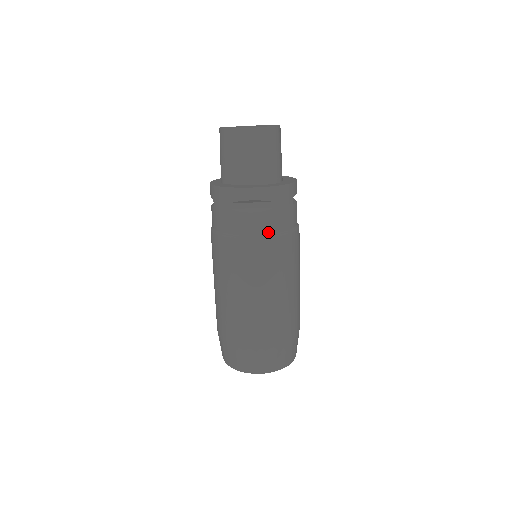
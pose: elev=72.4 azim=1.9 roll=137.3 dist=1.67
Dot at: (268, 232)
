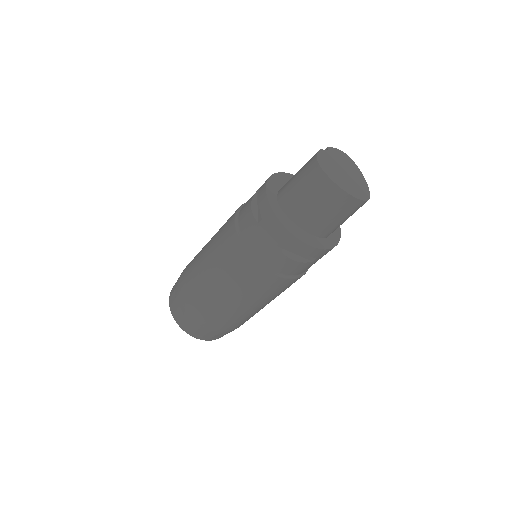
Dot at: (292, 274)
